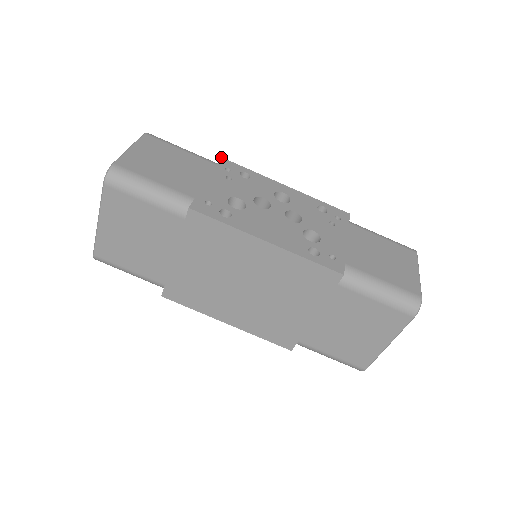
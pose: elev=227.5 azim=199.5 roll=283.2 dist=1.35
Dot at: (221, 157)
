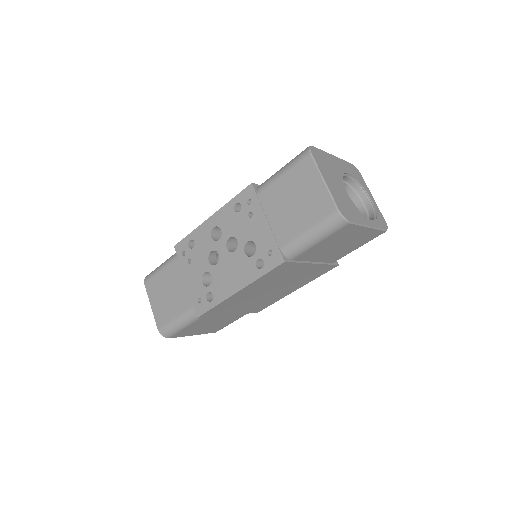
Dot at: (174, 247)
